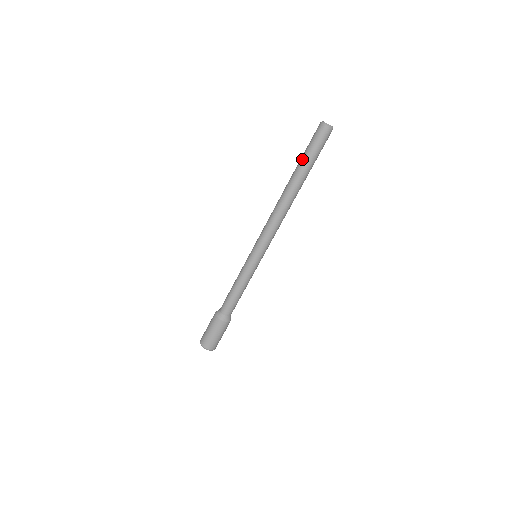
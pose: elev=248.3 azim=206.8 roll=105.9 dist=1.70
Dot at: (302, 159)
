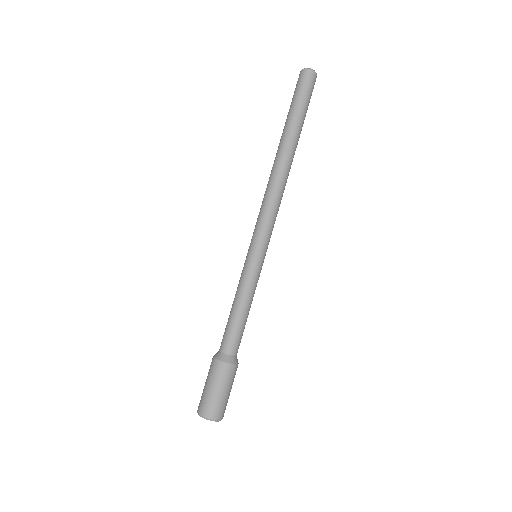
Dot at: (287, 116)
